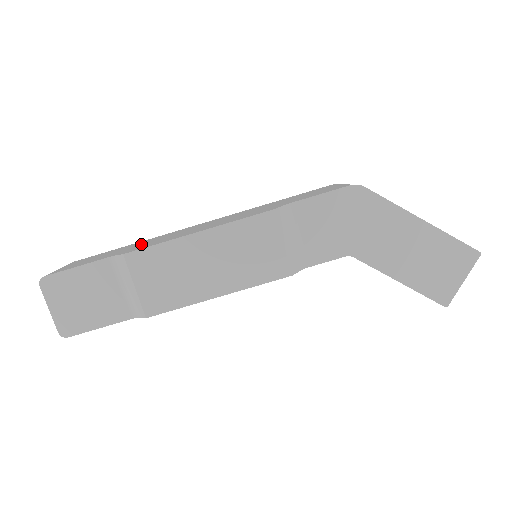
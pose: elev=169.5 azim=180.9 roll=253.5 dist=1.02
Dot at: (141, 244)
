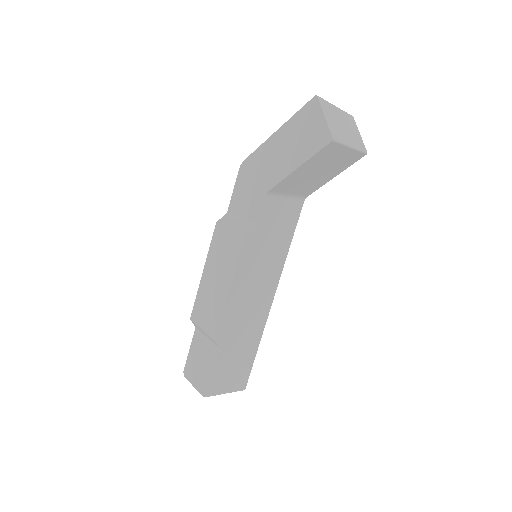
Dot at: occluded
